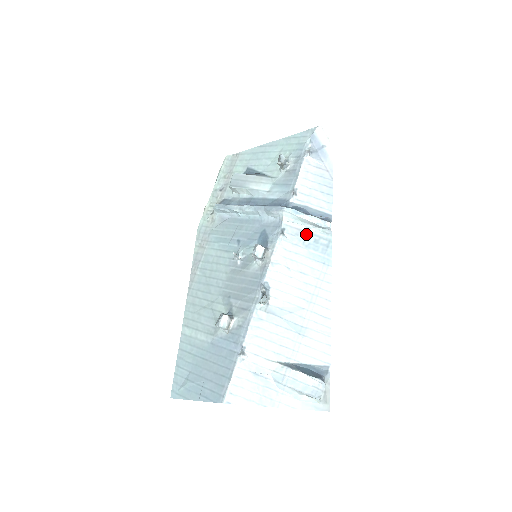
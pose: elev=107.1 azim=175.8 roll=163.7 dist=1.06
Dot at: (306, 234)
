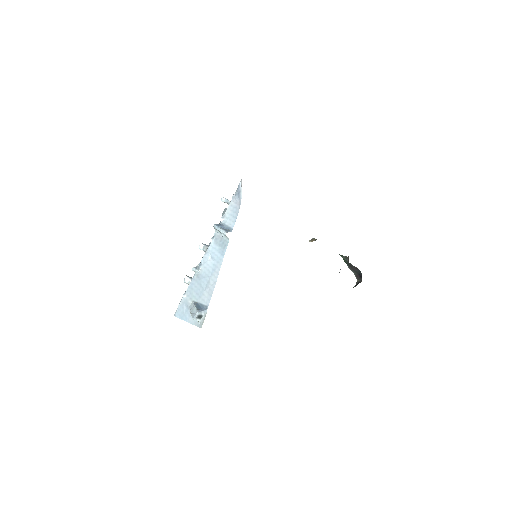
Dot at: (221, 239)
